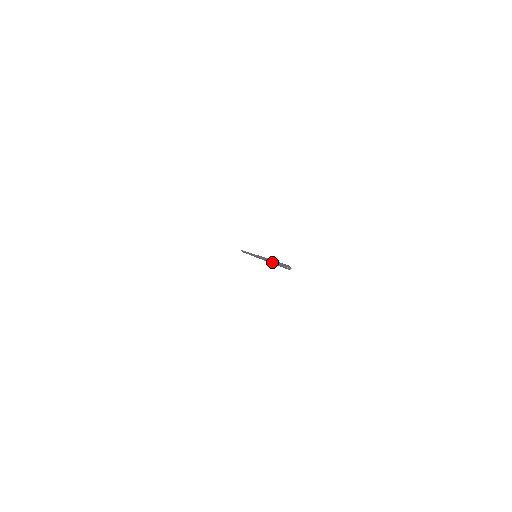
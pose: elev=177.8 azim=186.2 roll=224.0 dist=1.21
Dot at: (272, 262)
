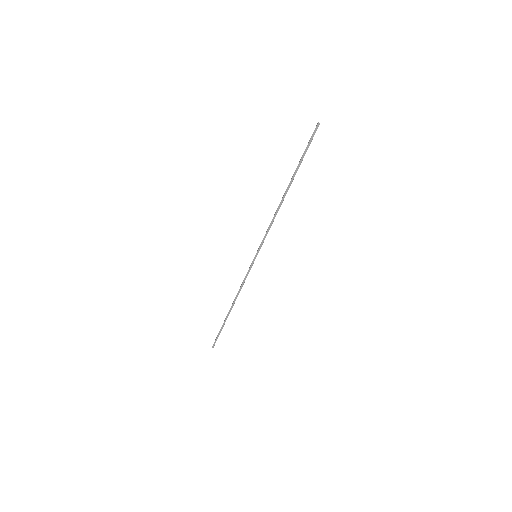
Dot at: (294, 173)
